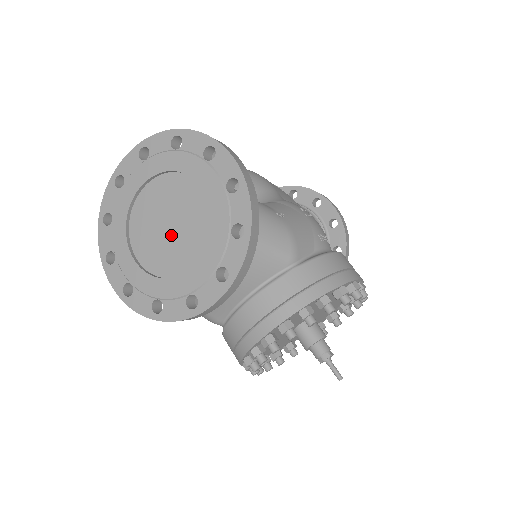
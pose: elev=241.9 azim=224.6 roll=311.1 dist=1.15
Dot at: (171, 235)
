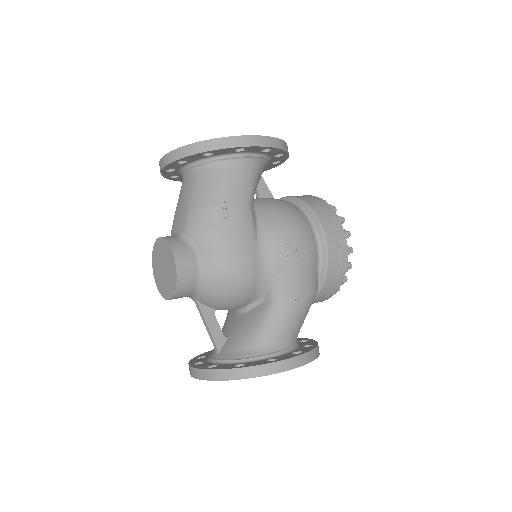
Dot at: occluded
